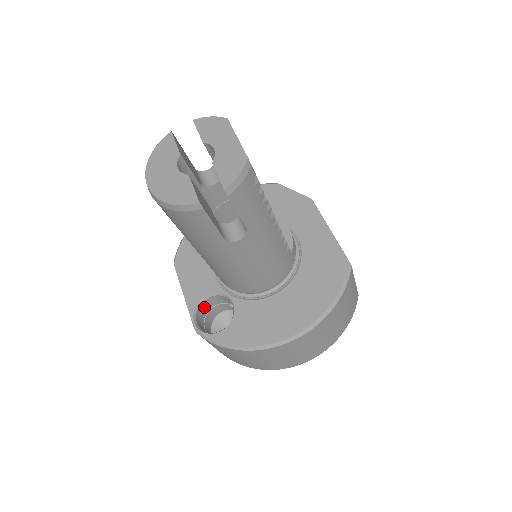
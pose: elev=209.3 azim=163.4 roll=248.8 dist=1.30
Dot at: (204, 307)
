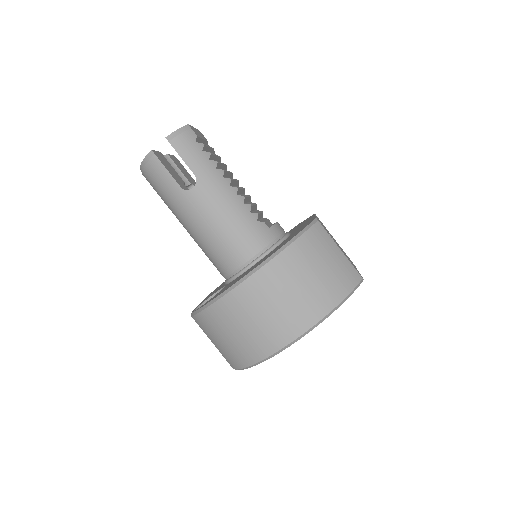
Dot at: occluded
